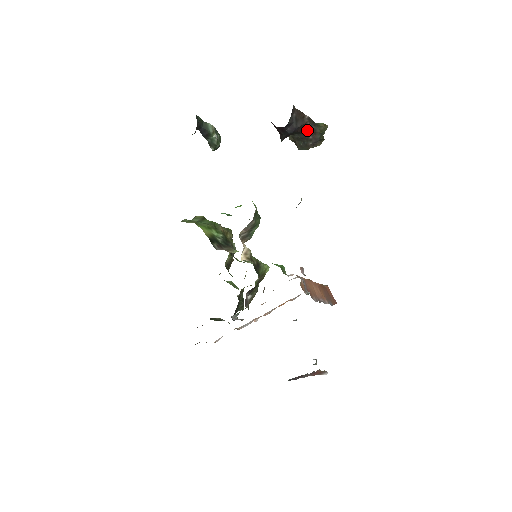
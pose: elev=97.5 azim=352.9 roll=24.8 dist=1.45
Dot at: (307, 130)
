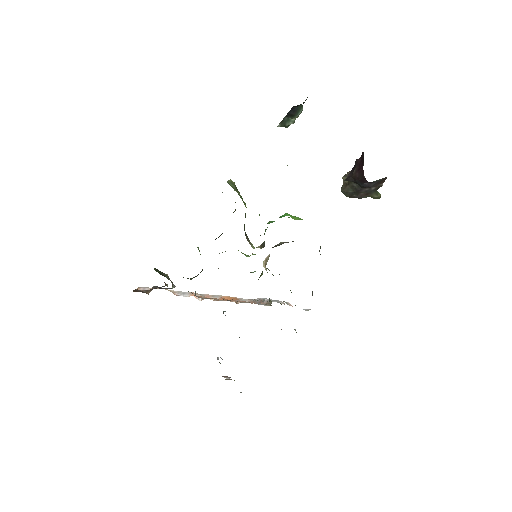
Dot at: (367, 189)
